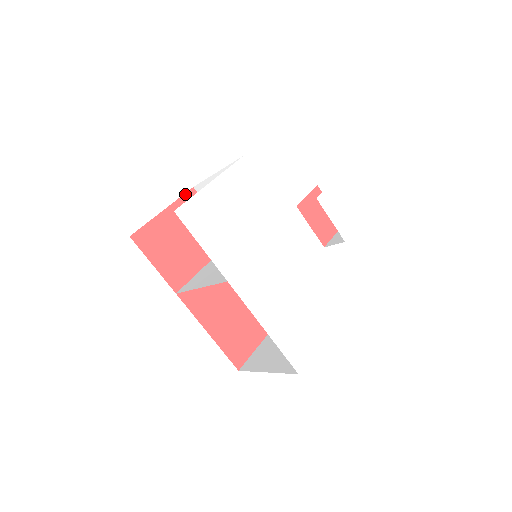
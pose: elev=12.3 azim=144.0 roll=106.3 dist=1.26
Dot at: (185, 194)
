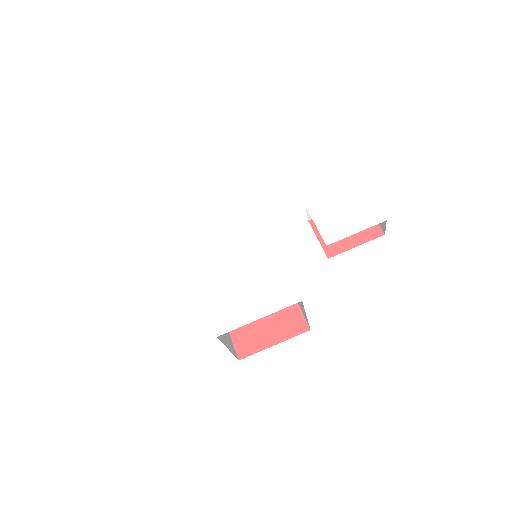
Dot at: occluded
